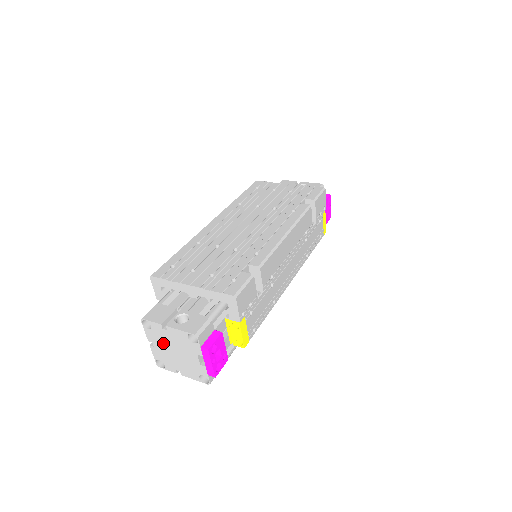
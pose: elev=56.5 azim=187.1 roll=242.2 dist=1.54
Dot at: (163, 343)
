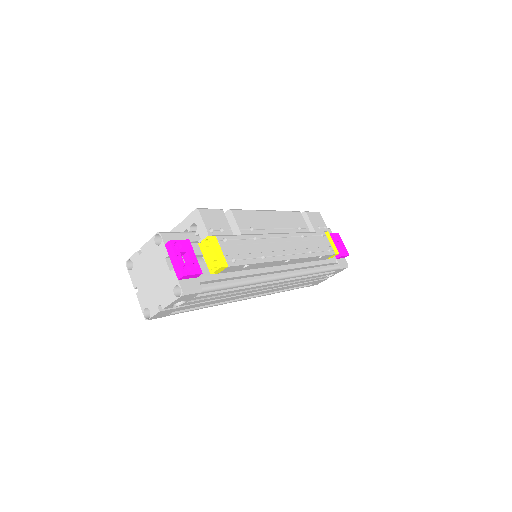
Dot at: (143, 276)
